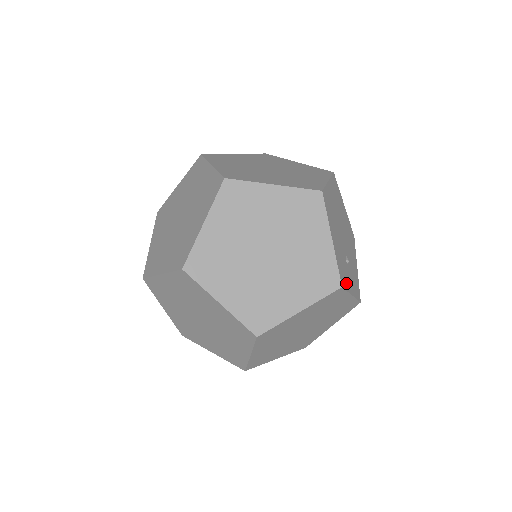
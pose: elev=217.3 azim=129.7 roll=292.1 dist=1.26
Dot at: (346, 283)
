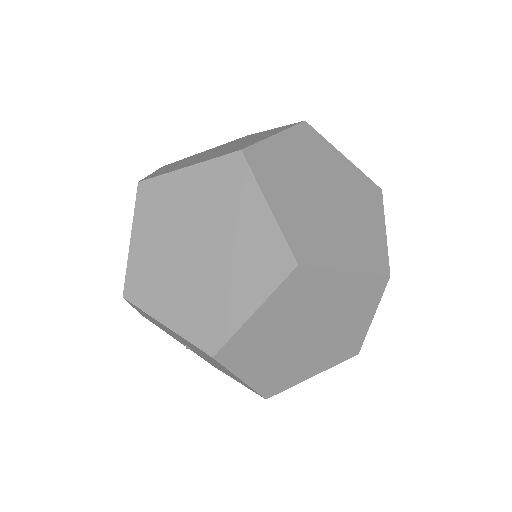
Dot at: occluded
